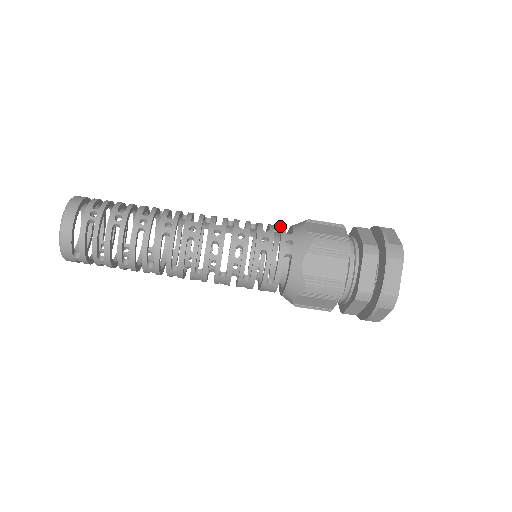
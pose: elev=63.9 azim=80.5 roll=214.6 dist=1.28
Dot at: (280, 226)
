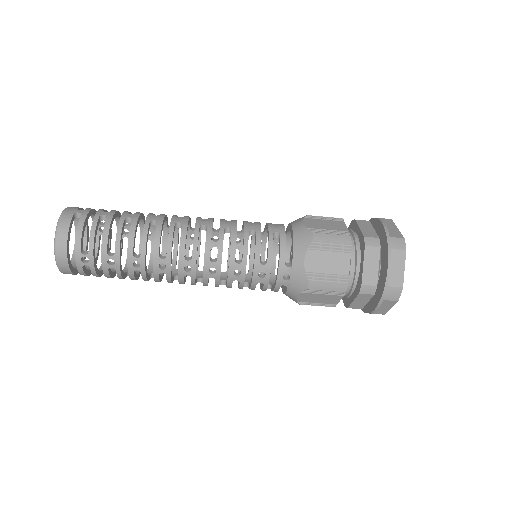
Dot at: (280, 248)
